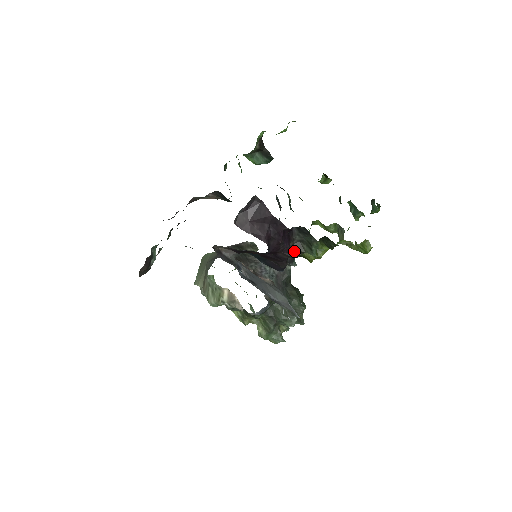
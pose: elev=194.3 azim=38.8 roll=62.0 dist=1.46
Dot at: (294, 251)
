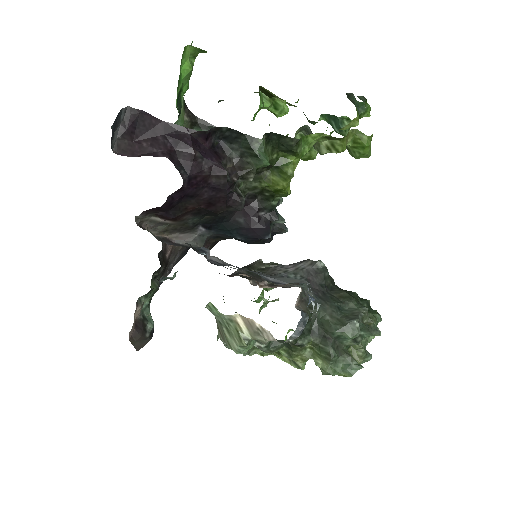
Dot at: (239, 174)
